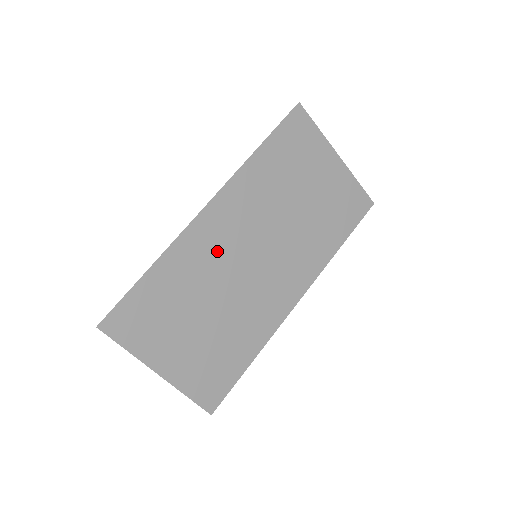
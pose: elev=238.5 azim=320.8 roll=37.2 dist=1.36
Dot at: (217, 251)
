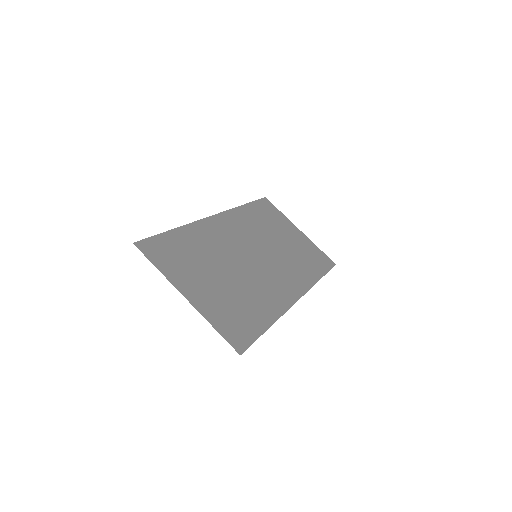
Dot at: (225, 241)
